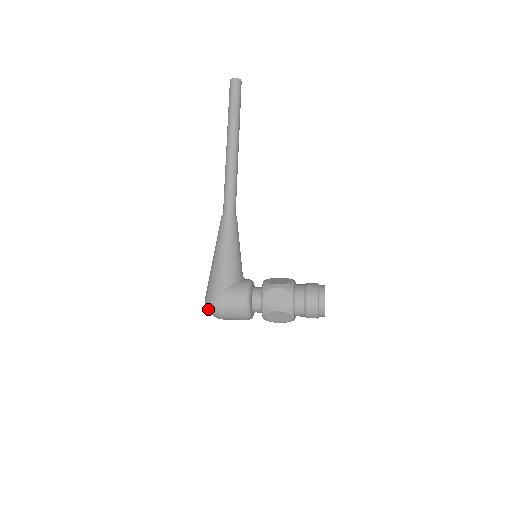
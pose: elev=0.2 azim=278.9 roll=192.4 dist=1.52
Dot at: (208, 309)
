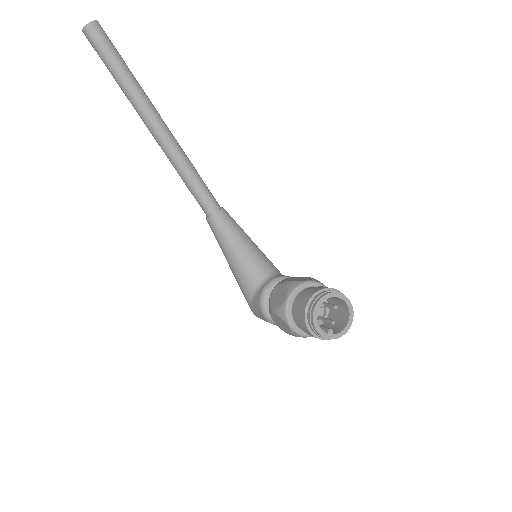
Dot at: occluded
